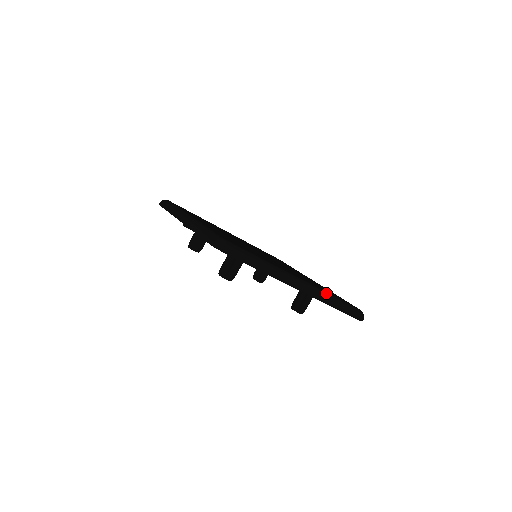
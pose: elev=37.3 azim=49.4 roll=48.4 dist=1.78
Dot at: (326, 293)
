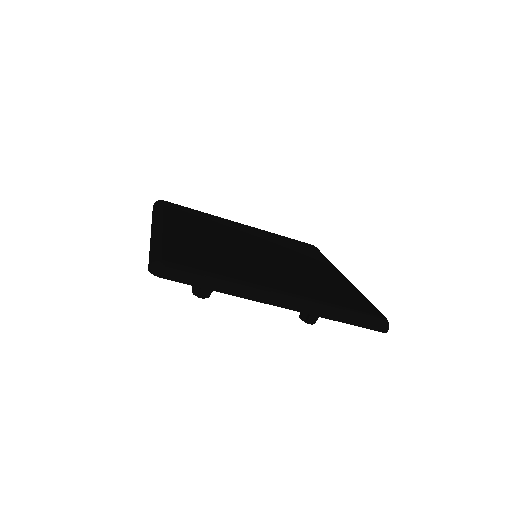
Dot at: (324, 304)
